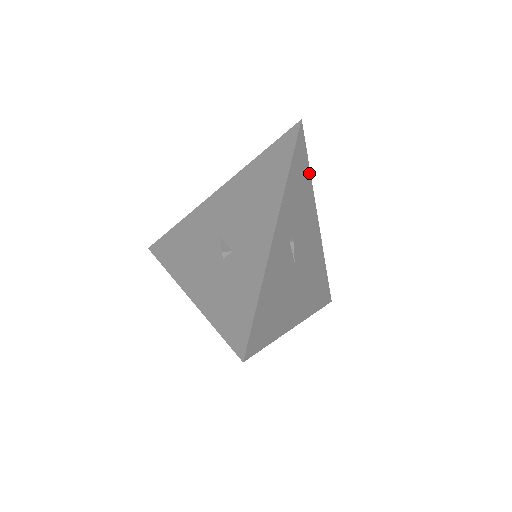
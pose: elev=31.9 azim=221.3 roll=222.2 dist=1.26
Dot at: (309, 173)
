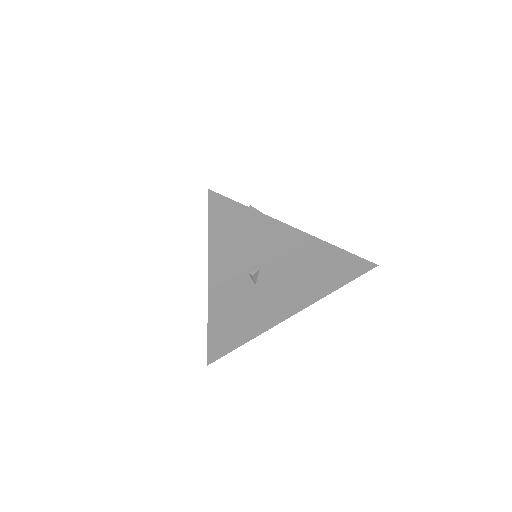
Dot at: occluded
